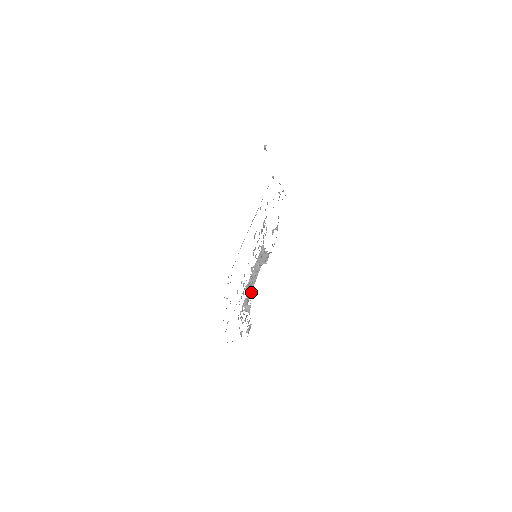
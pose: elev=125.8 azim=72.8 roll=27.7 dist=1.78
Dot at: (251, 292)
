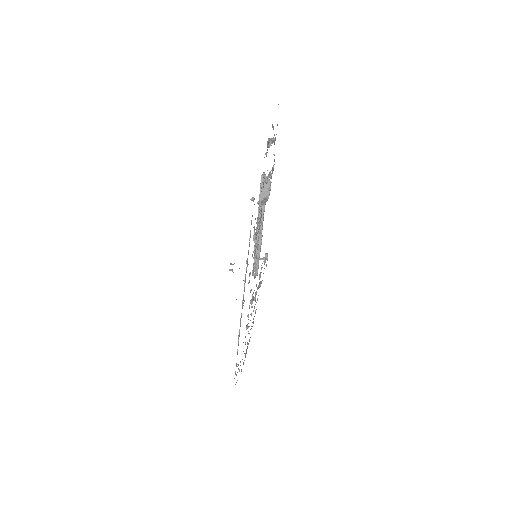
Dot at: occluded
